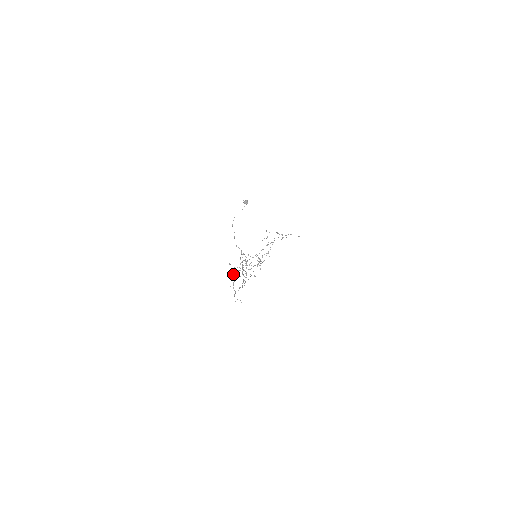
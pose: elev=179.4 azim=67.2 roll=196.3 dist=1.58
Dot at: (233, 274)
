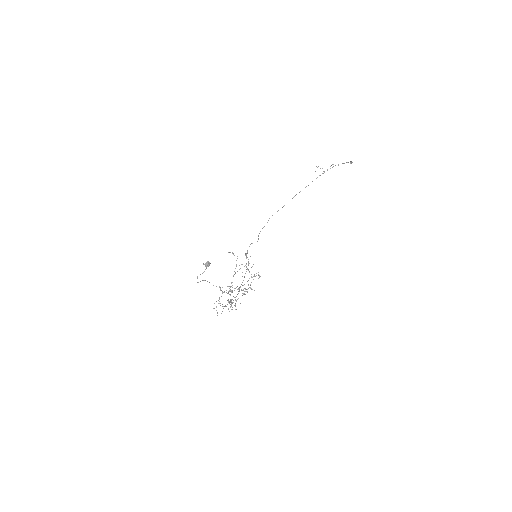
Dot at: (236, 265)
